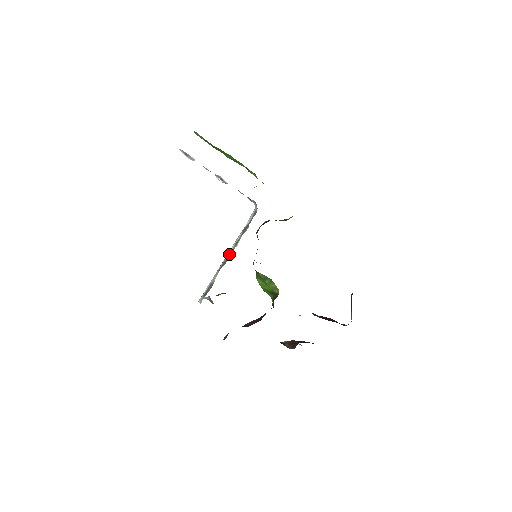
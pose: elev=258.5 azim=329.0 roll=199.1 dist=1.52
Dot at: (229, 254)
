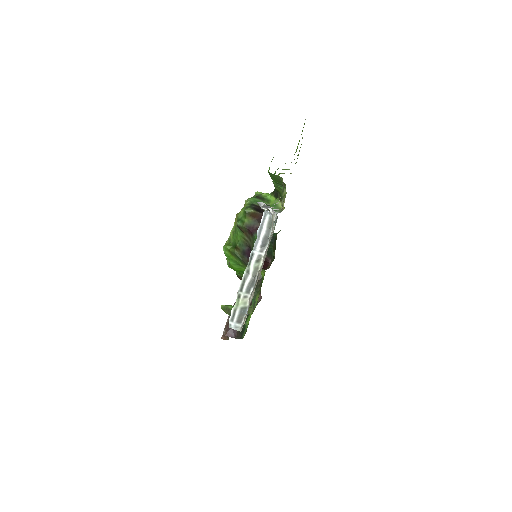
Dot at: (253, 273)
